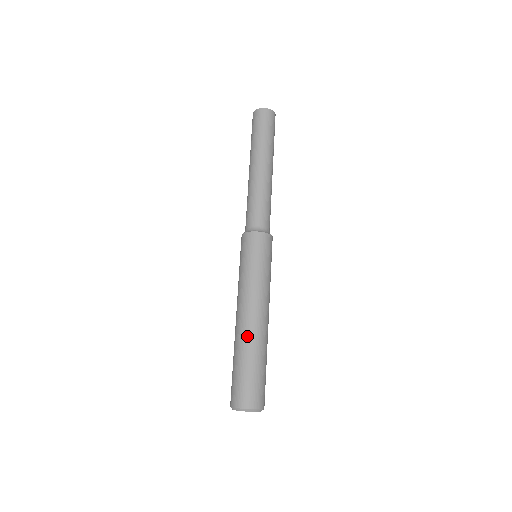
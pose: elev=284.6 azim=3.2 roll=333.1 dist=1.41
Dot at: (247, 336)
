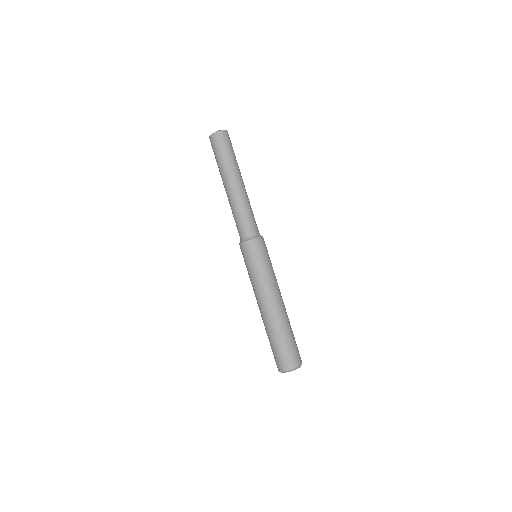
Dot at: (266, 322)
